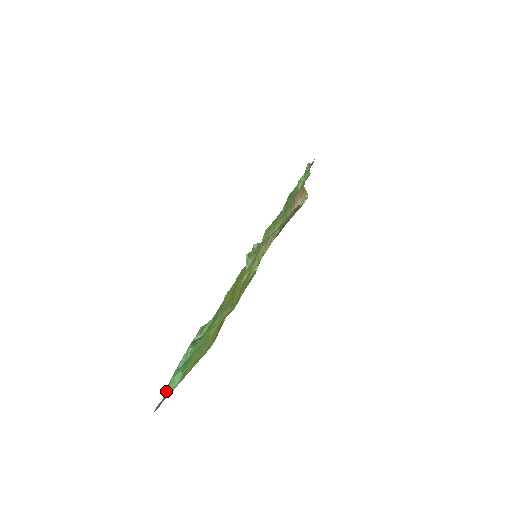
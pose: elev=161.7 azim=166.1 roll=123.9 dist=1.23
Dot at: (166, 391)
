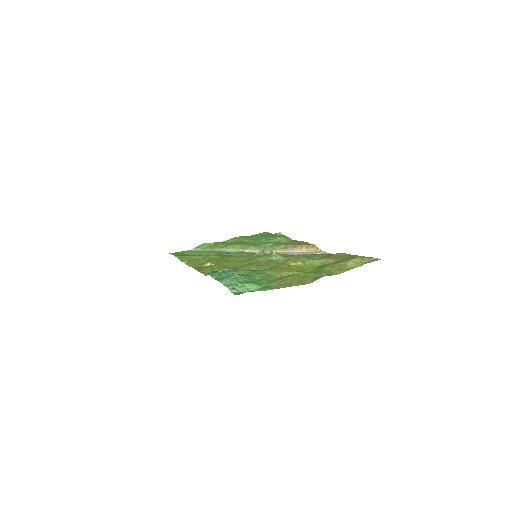
Dot at: (235, 288)
